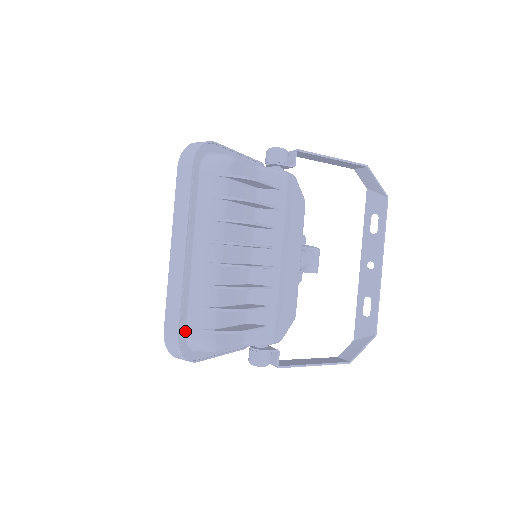
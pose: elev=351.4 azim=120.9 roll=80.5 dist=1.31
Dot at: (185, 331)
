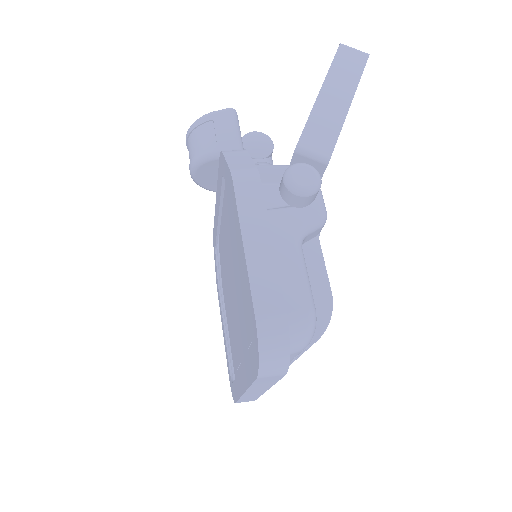
Dot at: occluded
